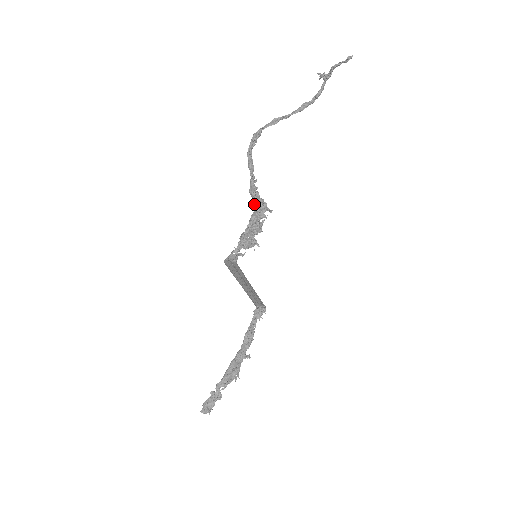
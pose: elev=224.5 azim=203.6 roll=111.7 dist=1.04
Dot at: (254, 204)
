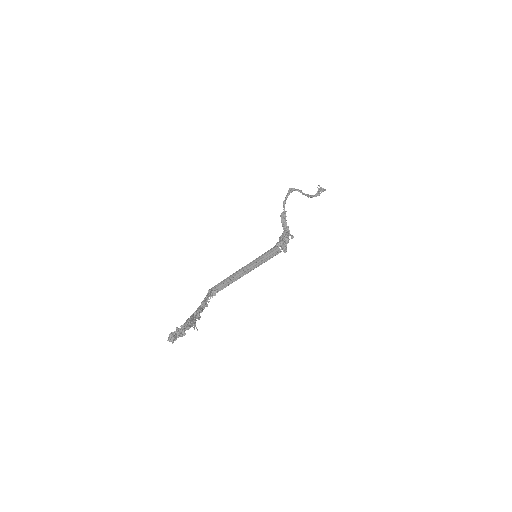
Dot at: (285, 227)
